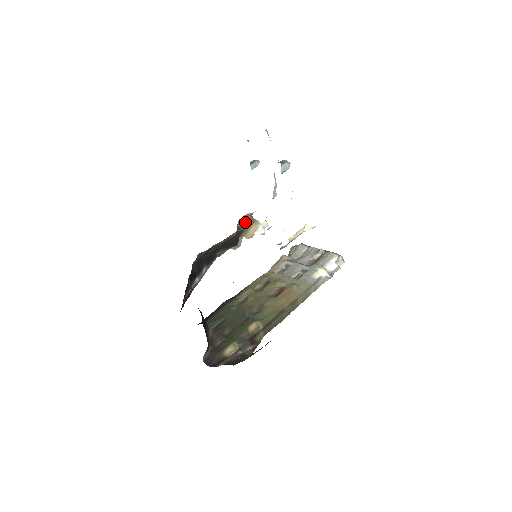
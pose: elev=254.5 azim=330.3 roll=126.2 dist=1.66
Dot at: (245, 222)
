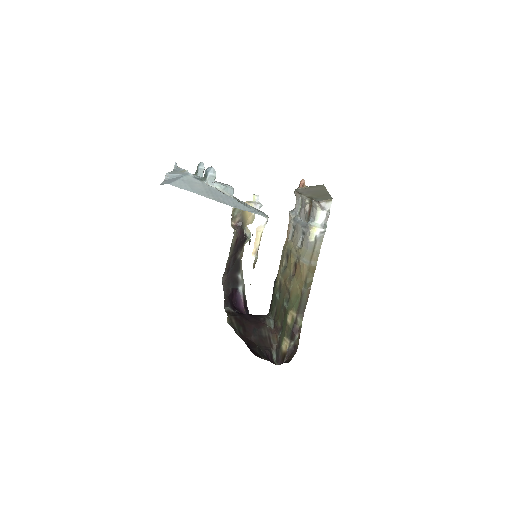
Dot at: (237, 215)
